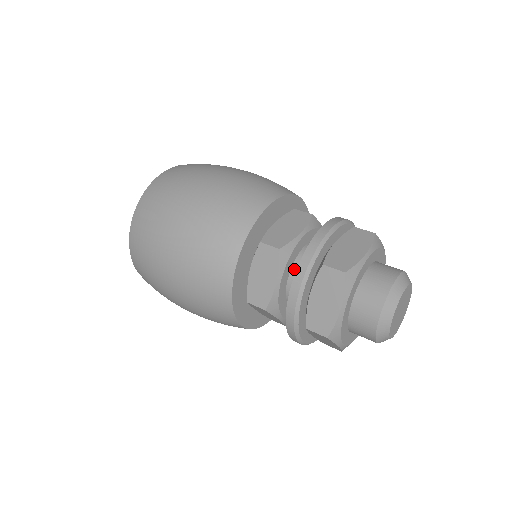
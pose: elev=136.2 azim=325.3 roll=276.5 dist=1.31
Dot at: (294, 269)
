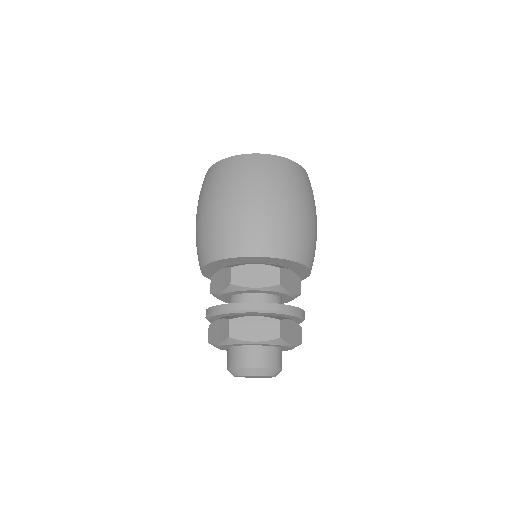
Dot at: (237, 296)
